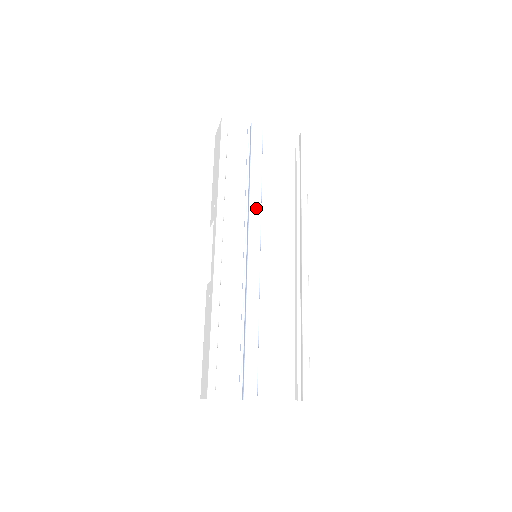
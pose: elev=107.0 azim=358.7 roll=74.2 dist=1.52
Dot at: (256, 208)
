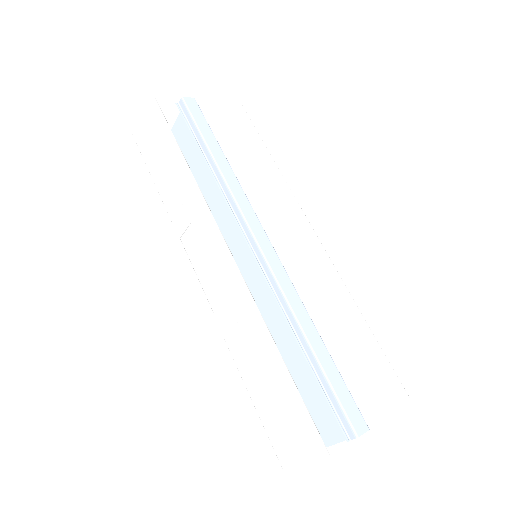
Dot at: (239, 192)
